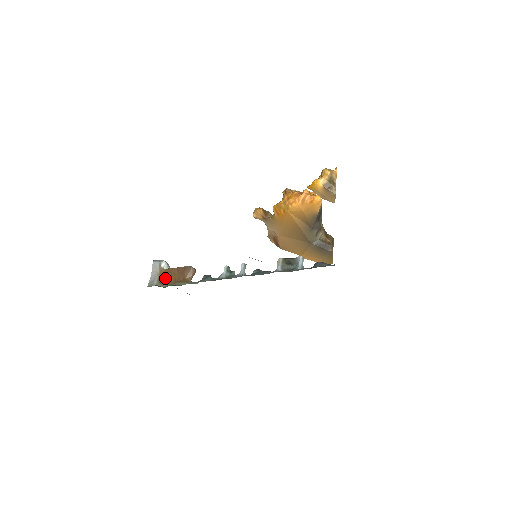
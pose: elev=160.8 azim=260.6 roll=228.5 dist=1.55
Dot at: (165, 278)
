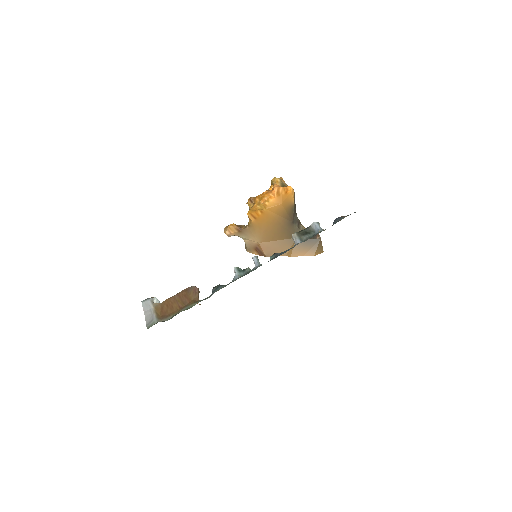
Dot at: (165, 311)
